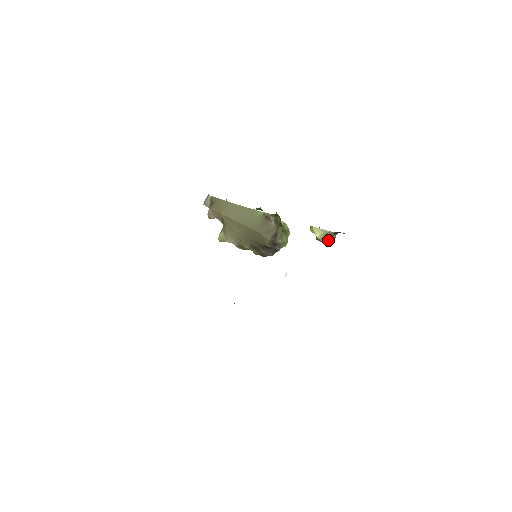
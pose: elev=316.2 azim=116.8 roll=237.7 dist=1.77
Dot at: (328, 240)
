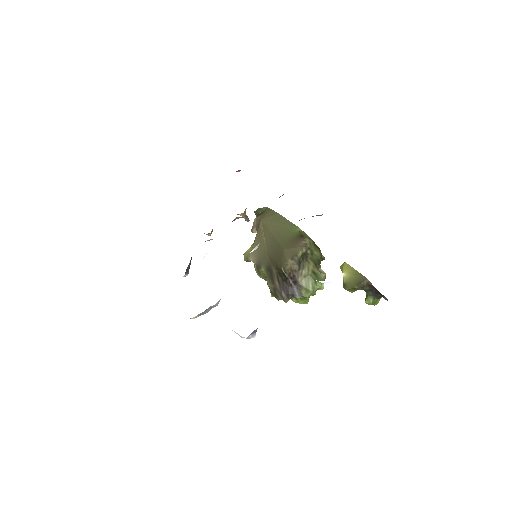
Dot at: (354, 286)
